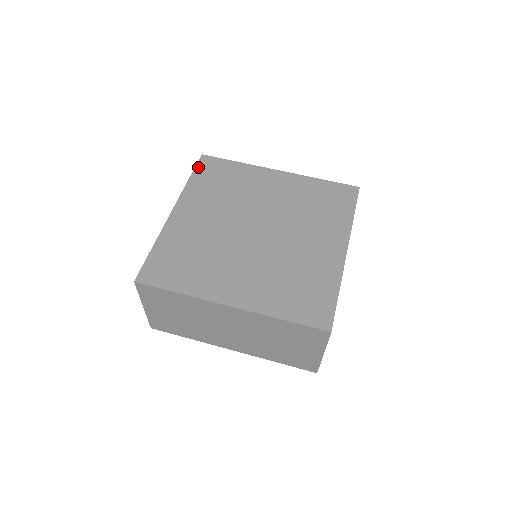
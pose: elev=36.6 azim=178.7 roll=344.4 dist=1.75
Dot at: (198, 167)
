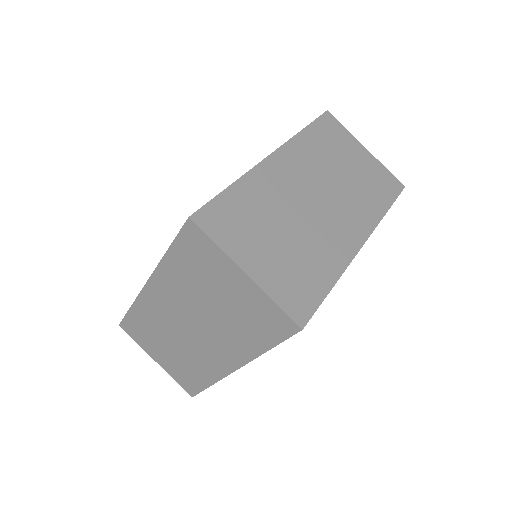
Dot at: occluded
